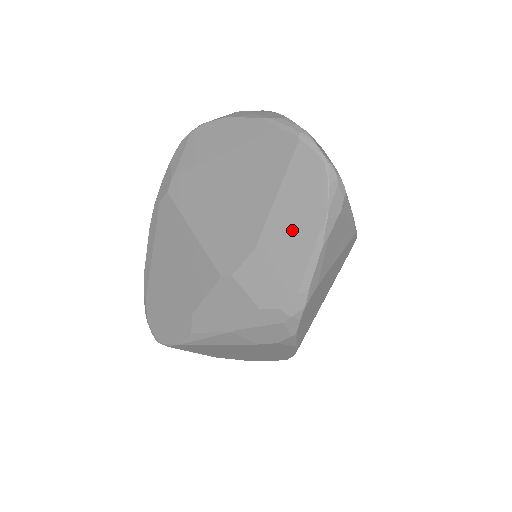
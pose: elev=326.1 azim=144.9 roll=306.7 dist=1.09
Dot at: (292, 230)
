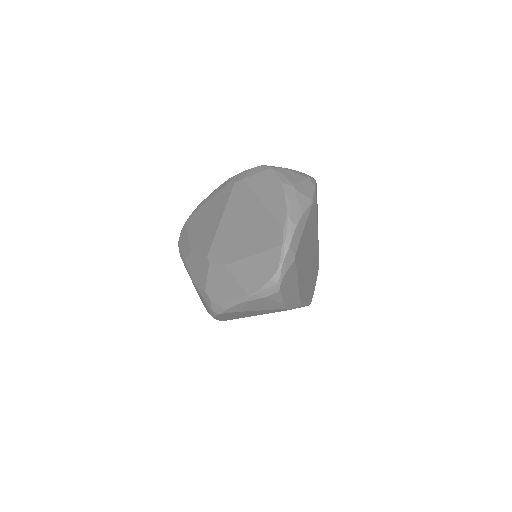
Dot at: (241, 279)
